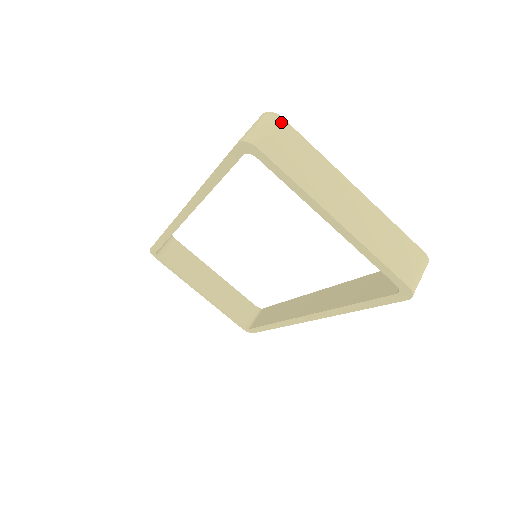
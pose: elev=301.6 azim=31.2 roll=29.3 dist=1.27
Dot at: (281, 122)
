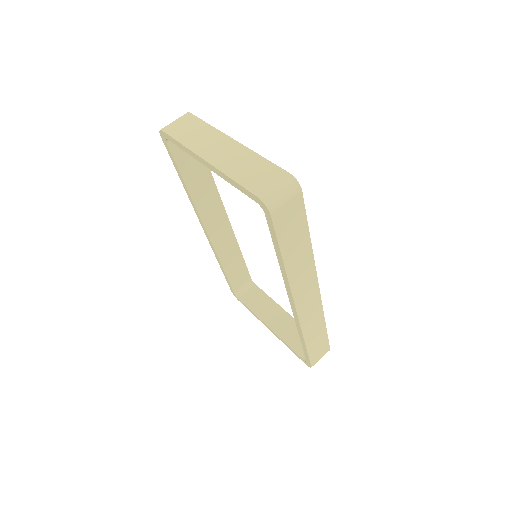
Dot at: (188, 115)
